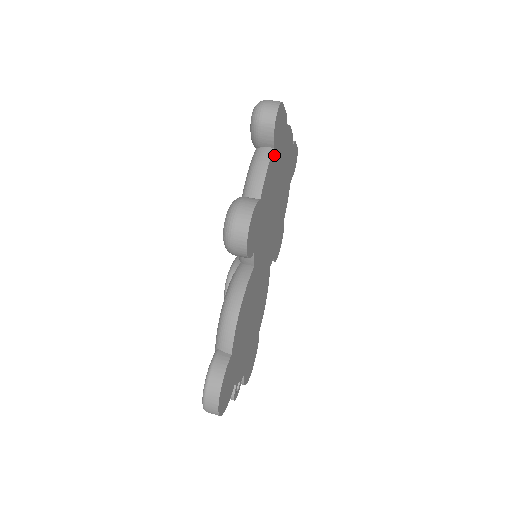
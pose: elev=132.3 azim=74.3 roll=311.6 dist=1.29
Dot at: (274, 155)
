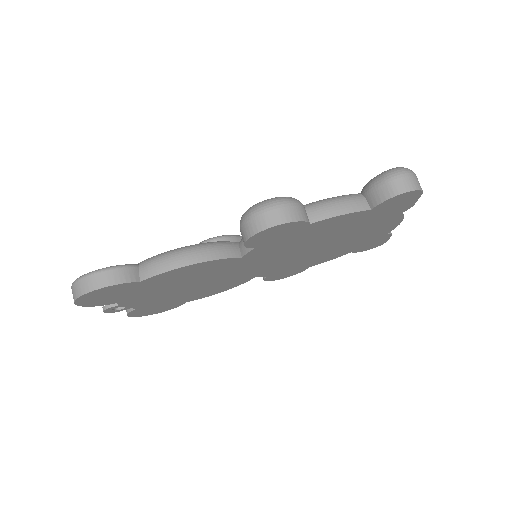
Dot at: (364, 215)
